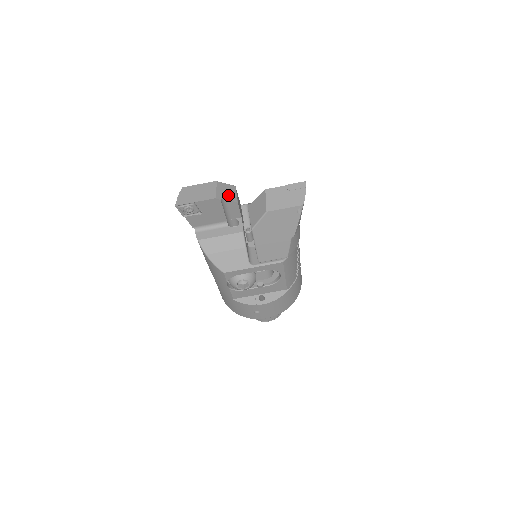
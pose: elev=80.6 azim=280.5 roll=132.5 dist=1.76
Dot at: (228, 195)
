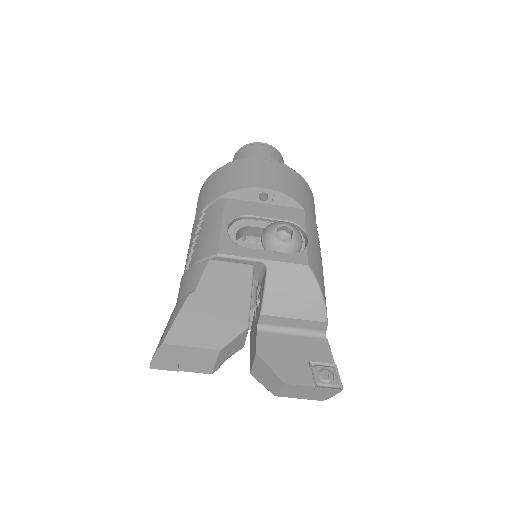
Dot at: (232, 352)
